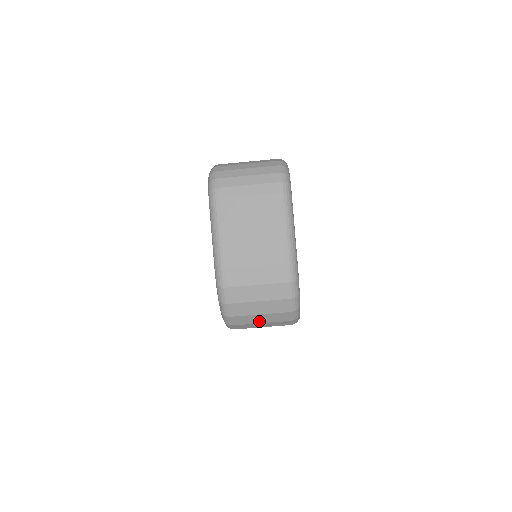
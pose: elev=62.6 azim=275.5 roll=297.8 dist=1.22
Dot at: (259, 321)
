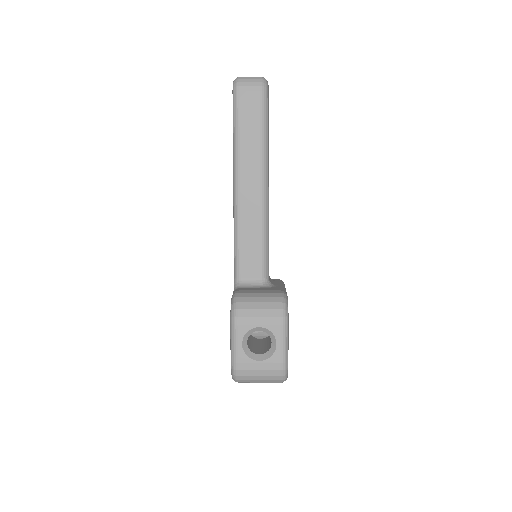
Dot at: occluded
